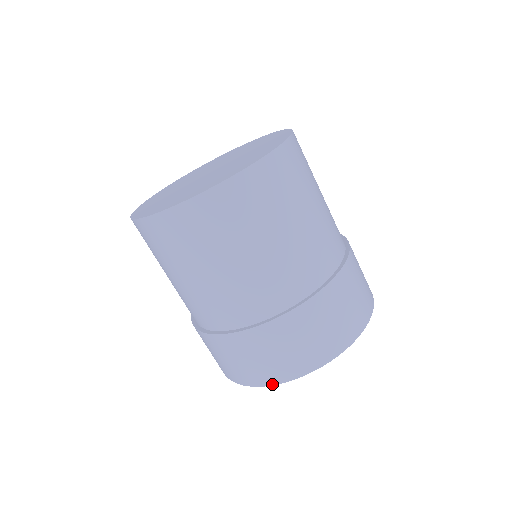
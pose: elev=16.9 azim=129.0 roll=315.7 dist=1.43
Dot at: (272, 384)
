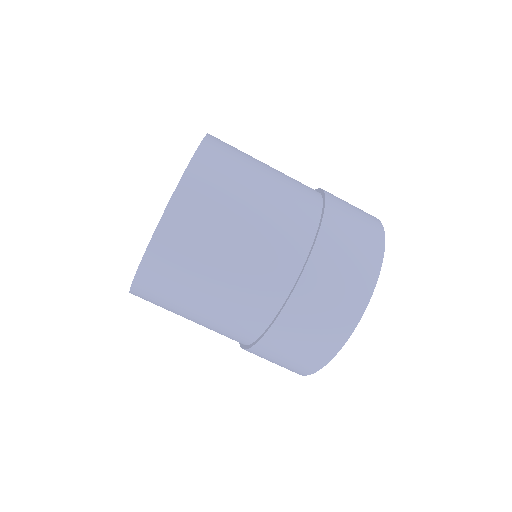
Dot at: (340, 348)
